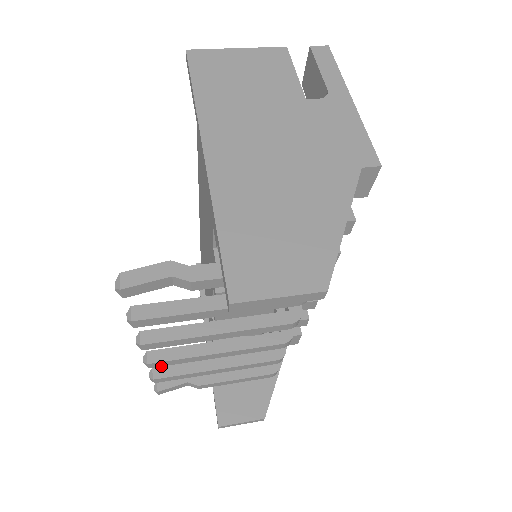
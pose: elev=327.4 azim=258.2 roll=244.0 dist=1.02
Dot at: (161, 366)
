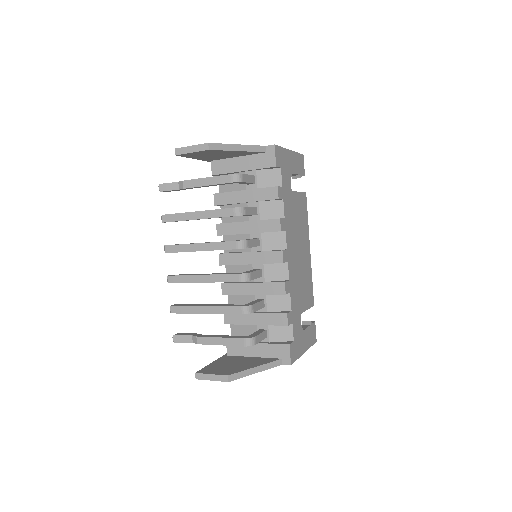
Dot at: occluded
